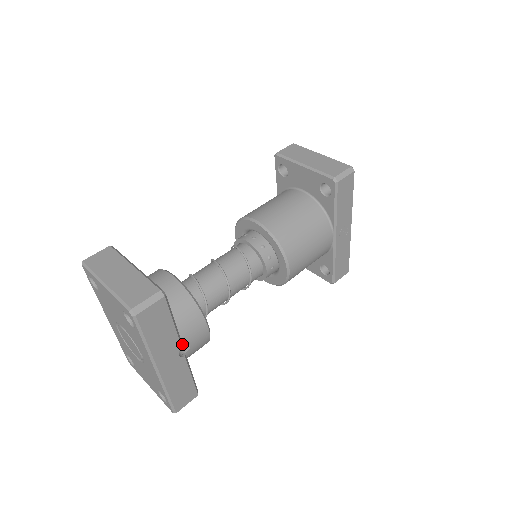
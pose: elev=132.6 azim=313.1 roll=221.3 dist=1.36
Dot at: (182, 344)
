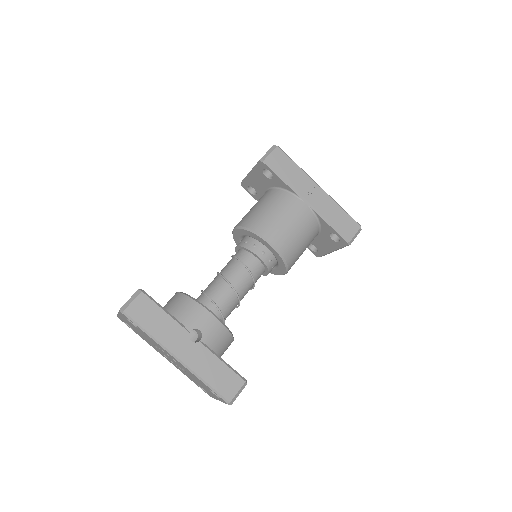
Dot at: (200, 337)
